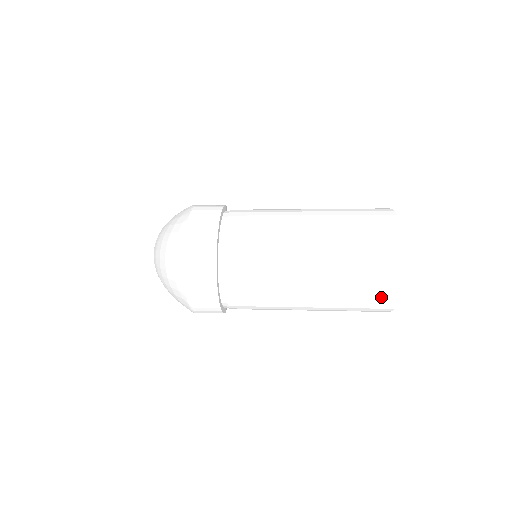
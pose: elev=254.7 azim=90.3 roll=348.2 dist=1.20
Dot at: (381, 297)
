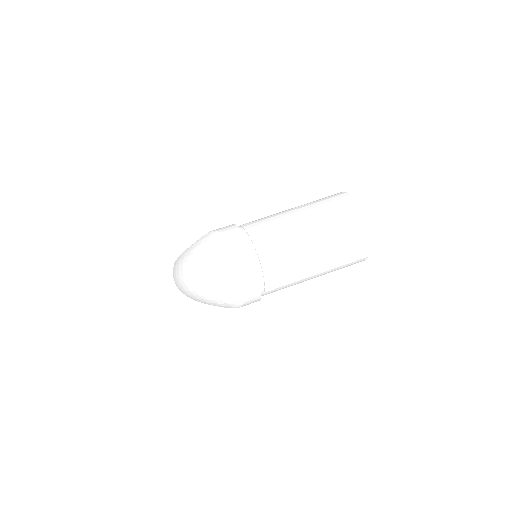
Dot at: (361, 251)
